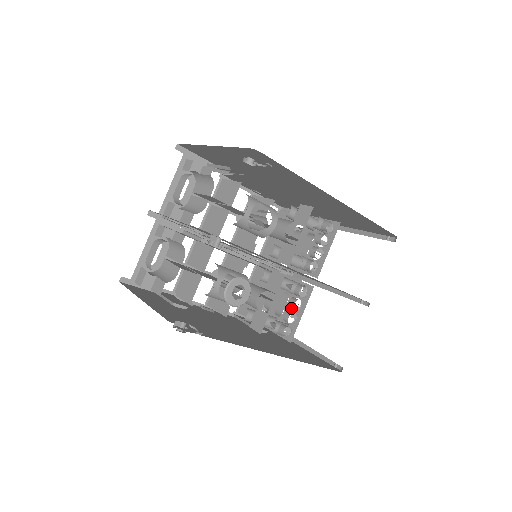
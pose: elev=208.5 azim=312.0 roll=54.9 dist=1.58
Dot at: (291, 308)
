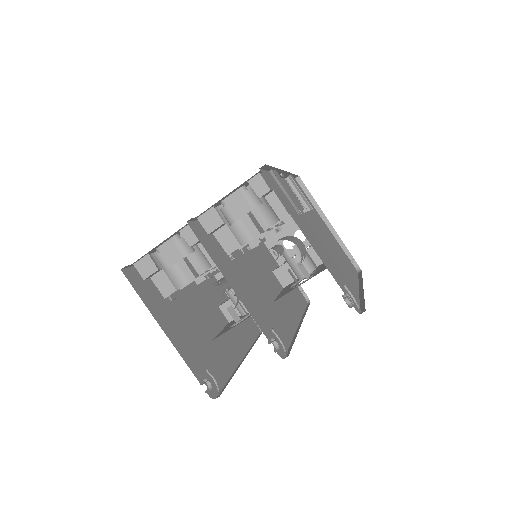
Dot at: occluded
